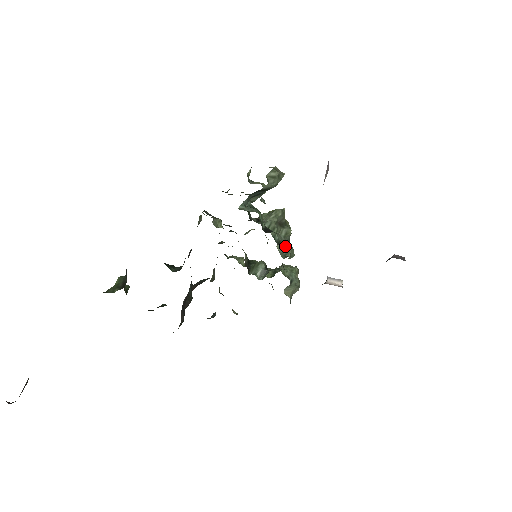
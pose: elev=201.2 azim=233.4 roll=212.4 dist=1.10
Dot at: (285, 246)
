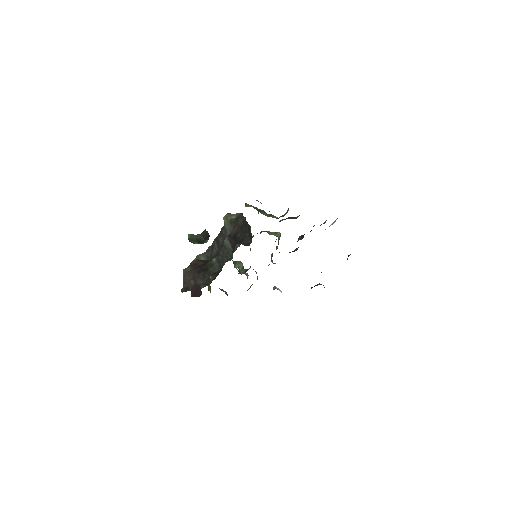
Dot at: (272, 256)
